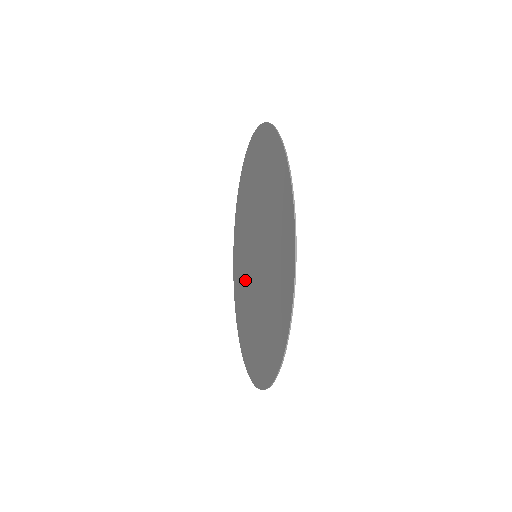
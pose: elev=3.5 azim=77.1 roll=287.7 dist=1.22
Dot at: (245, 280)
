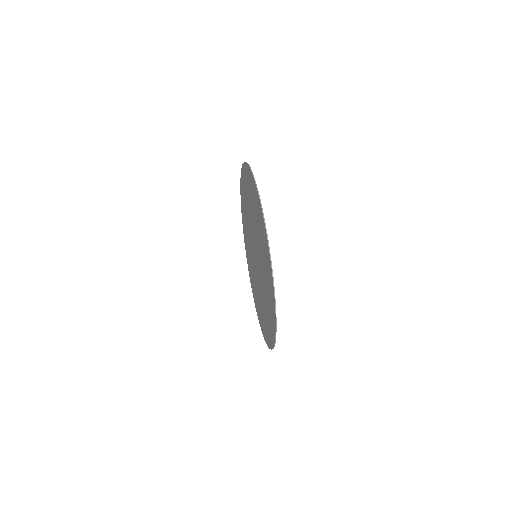
Dot at: (250, 250)
